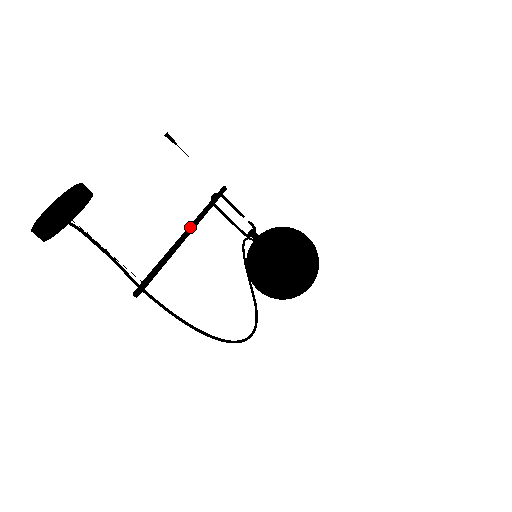
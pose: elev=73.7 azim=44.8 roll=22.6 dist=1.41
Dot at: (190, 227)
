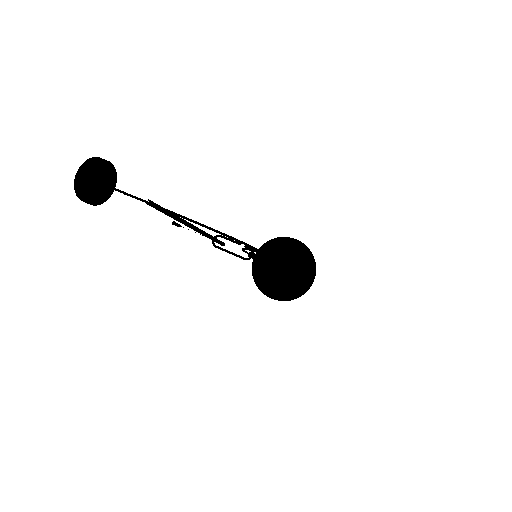
Dot at: (193, 225)
